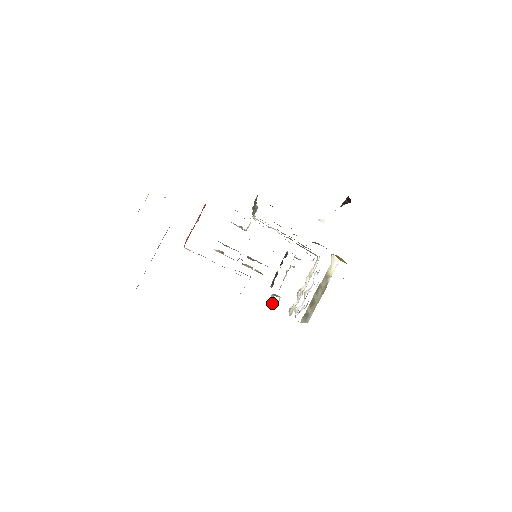
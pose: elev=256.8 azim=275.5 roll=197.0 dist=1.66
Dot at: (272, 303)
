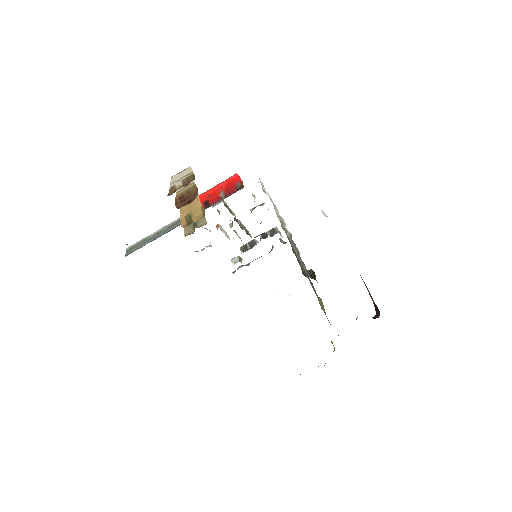
Dot at: (233, 263)
